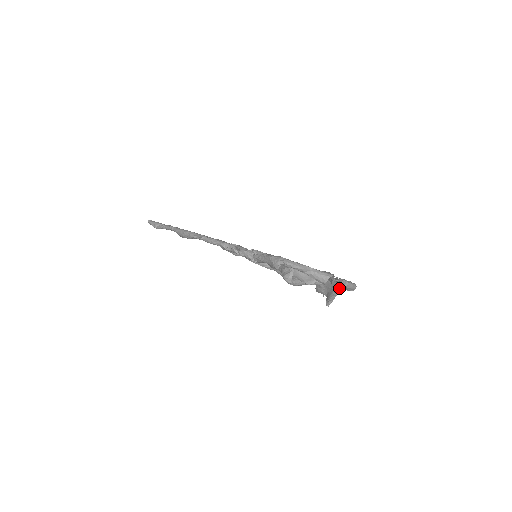
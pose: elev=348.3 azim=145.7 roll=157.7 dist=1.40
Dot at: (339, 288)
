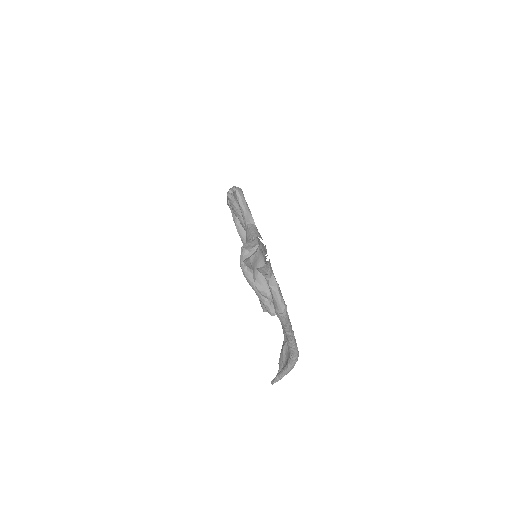
Dot at: (291, 356)
